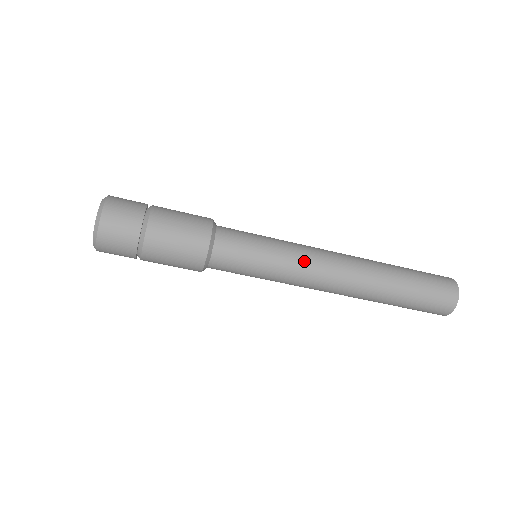
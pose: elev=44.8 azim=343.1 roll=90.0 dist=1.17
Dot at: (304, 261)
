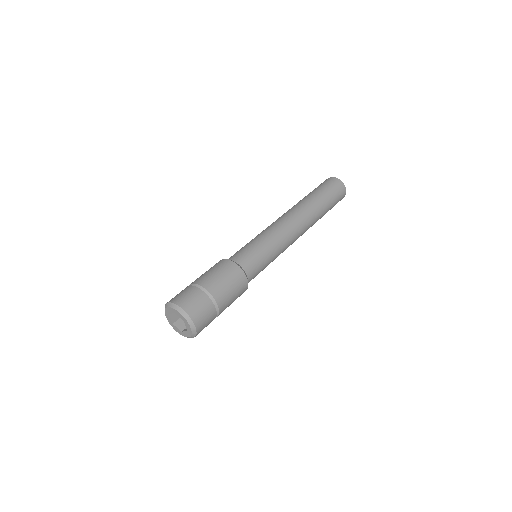
Dot at: (272, 228)
